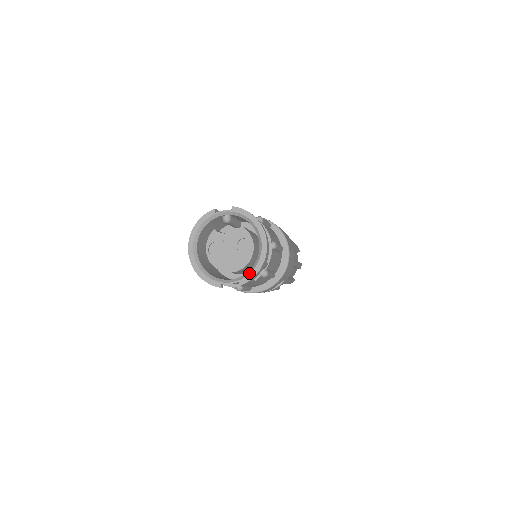
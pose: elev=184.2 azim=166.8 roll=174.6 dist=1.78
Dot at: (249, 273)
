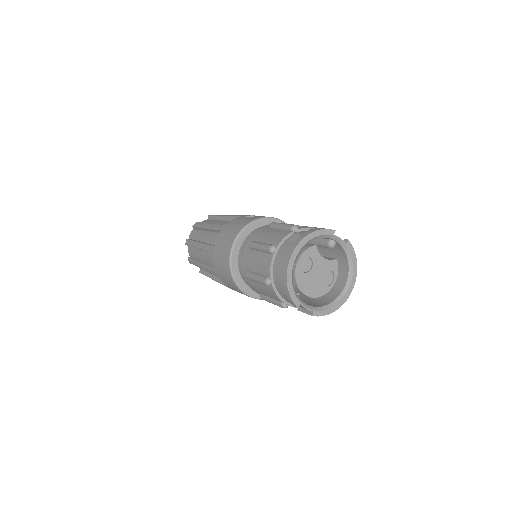
Dot at: (326, 309)
